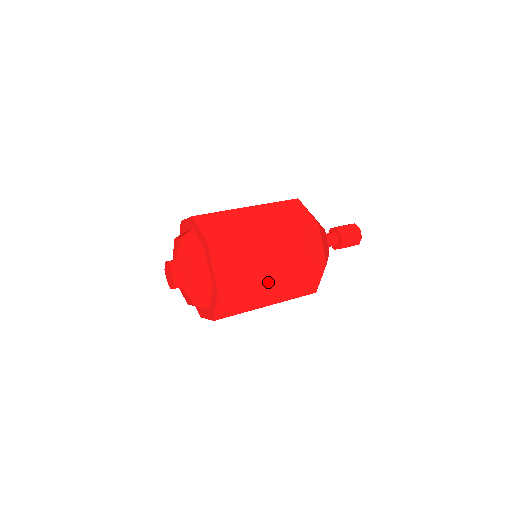
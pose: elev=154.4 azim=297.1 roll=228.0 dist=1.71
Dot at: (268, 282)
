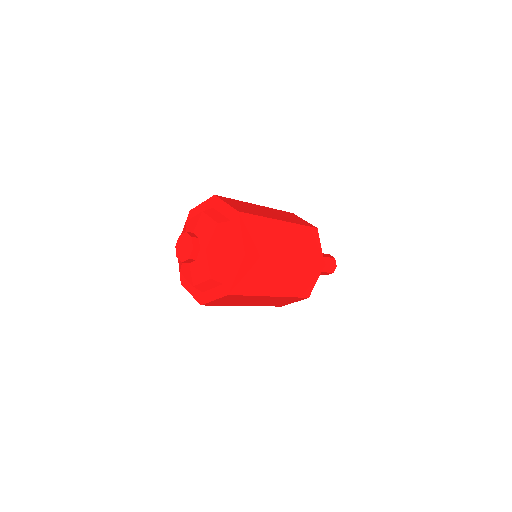
Dot at: (264, 297)
